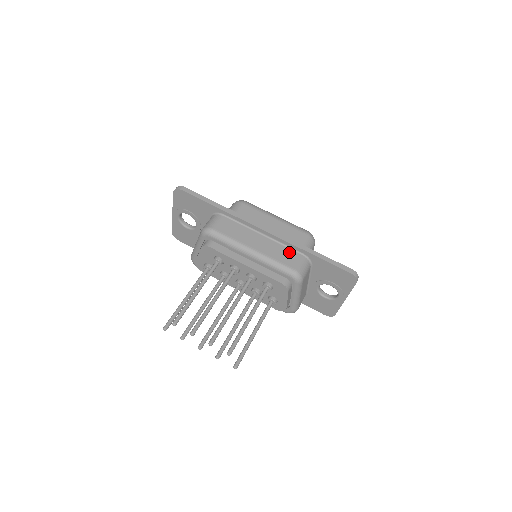
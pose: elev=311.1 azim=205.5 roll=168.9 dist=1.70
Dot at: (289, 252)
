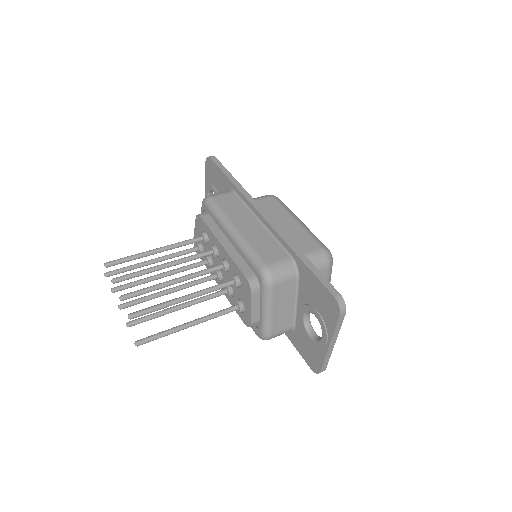
Dot at: (276, 248)
